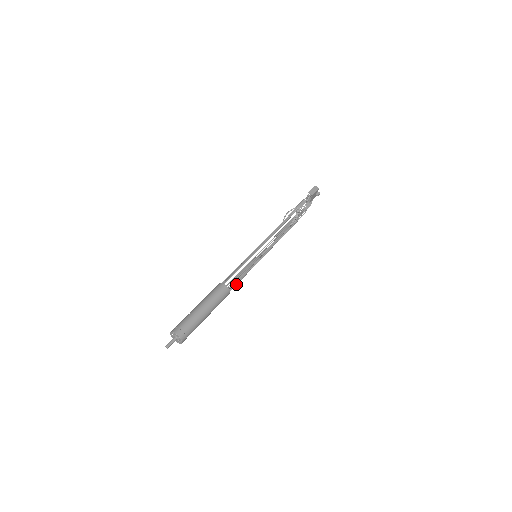
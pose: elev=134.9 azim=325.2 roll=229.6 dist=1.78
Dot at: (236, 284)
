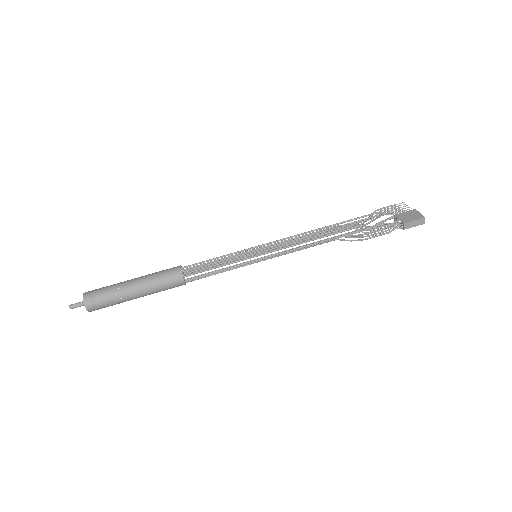
Dot at: occluded
